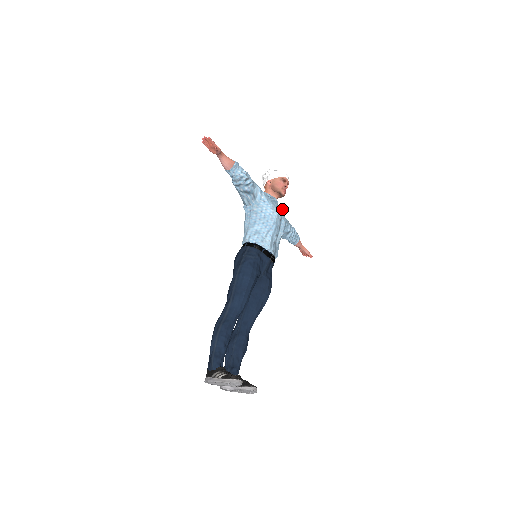
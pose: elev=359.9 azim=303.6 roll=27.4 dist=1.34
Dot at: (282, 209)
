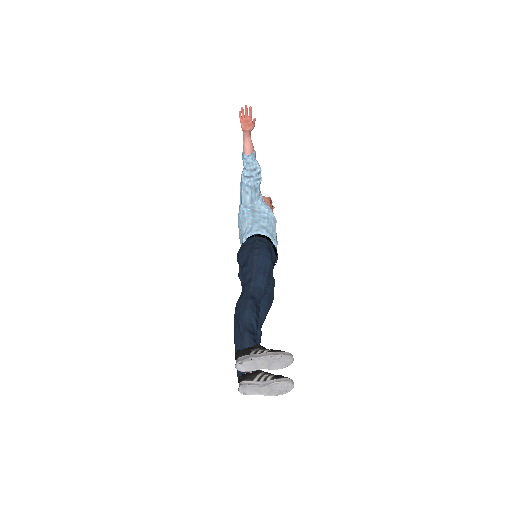
Dot at: occluded
